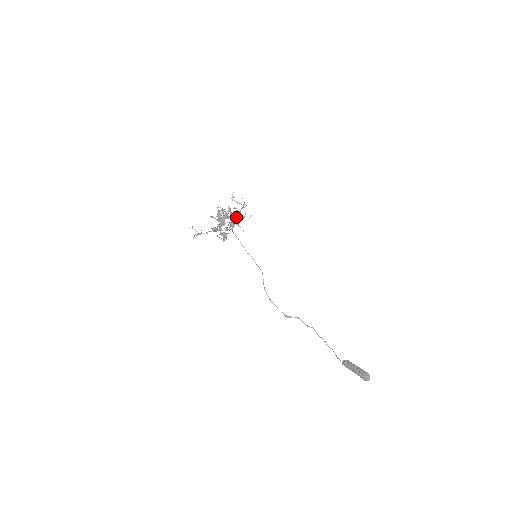
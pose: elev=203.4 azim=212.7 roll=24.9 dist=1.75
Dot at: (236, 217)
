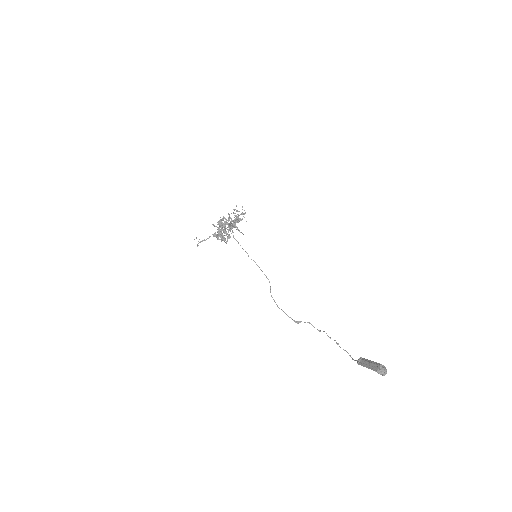
Dot at: (234, 220)
